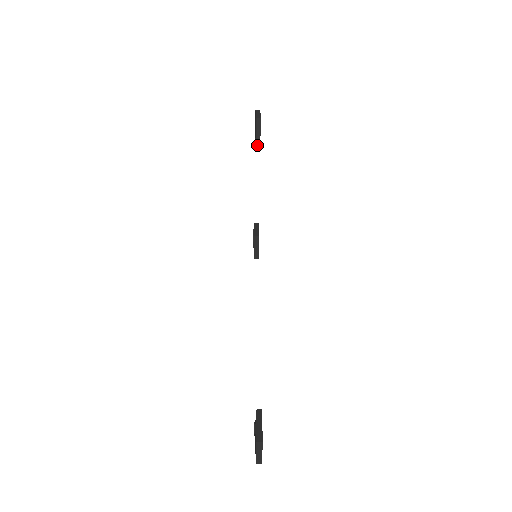
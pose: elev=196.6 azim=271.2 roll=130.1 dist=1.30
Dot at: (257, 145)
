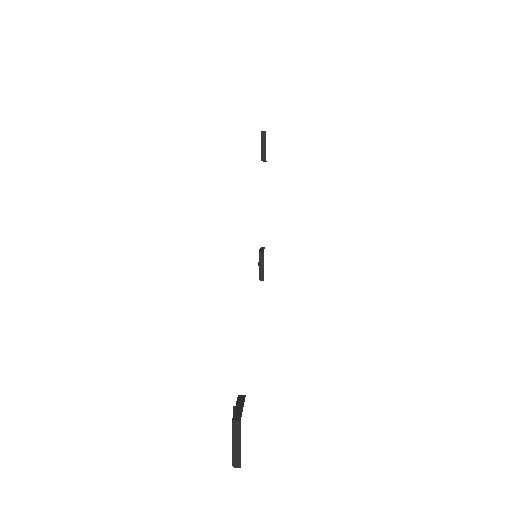
Dot at: (262, 159)
